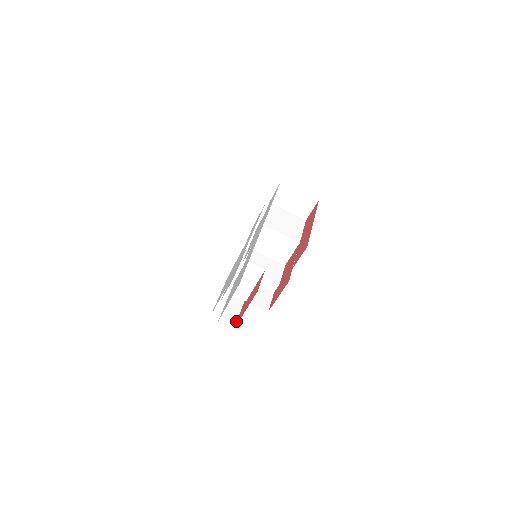
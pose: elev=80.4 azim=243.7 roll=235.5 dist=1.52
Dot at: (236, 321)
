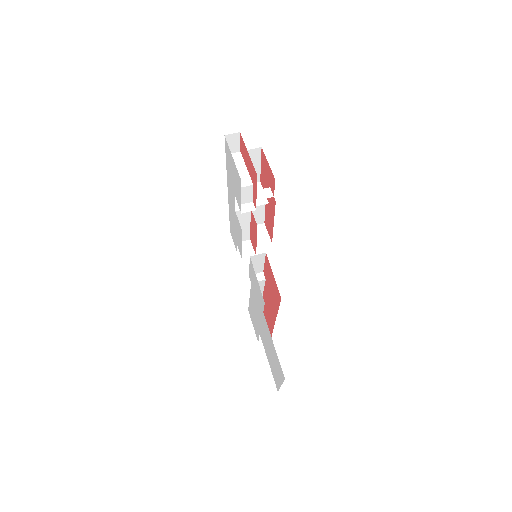
Dot at: (256, 182)
